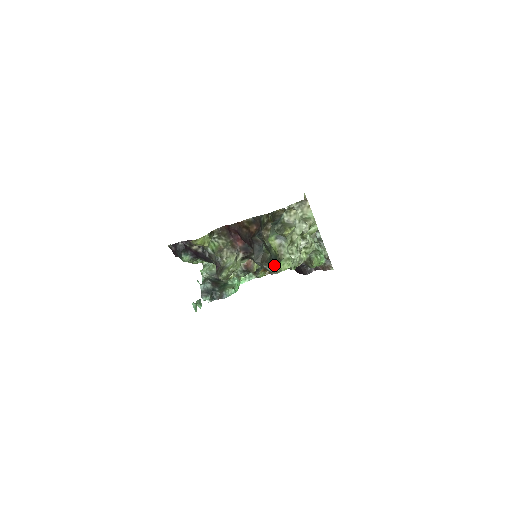
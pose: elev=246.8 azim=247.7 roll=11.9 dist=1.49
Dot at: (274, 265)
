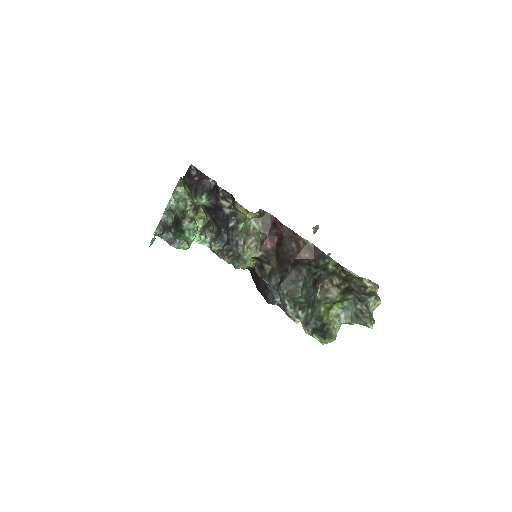
Dot at: (310, 322)
